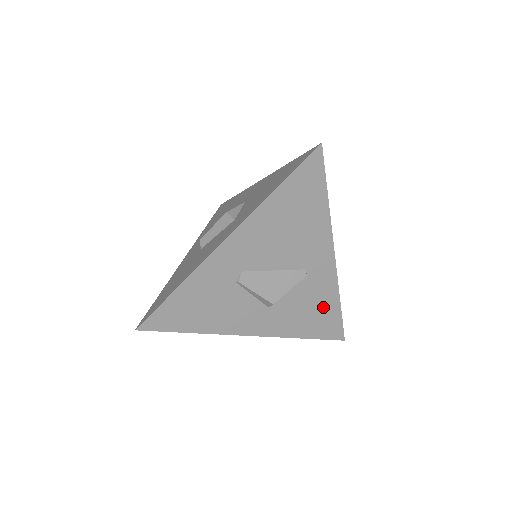
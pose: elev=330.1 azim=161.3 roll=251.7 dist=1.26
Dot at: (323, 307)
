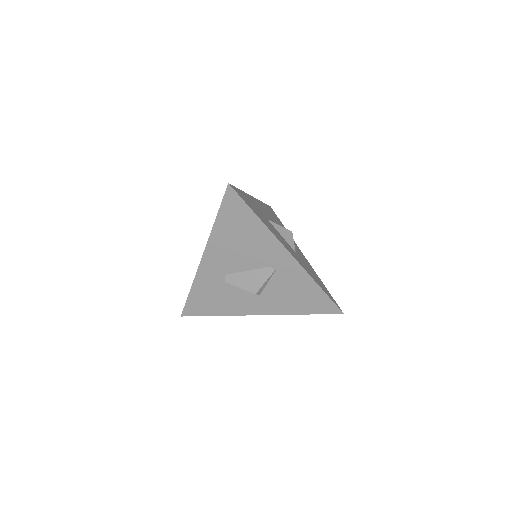
Dot at: (305, 291)
